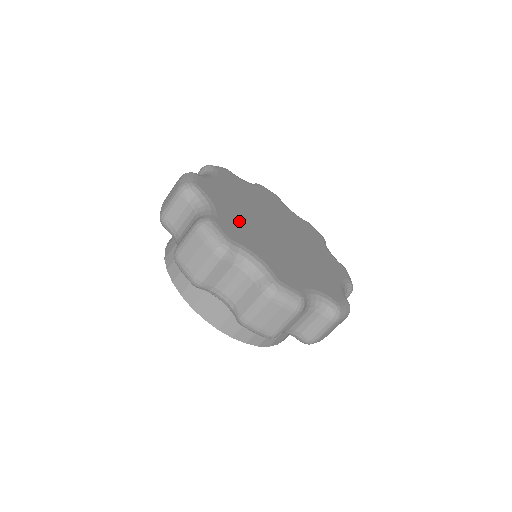
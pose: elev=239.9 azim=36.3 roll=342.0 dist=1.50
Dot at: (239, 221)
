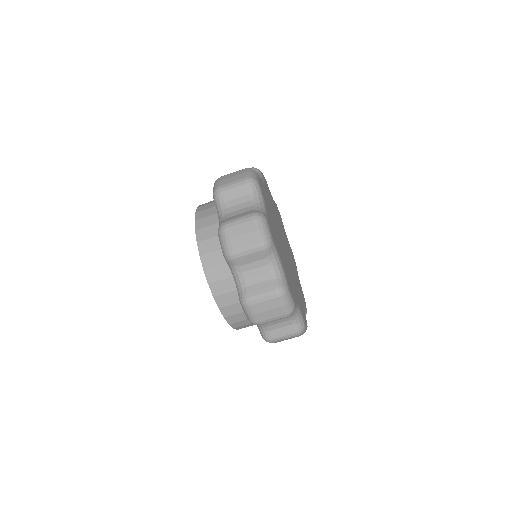
Dot at: occluded
